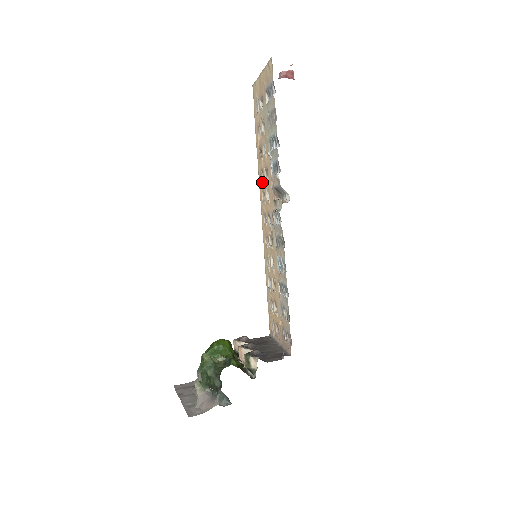
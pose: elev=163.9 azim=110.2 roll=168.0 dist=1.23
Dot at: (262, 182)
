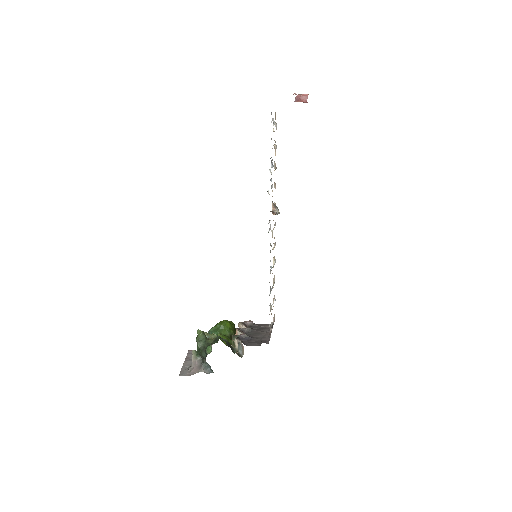
Dot at: occluded
